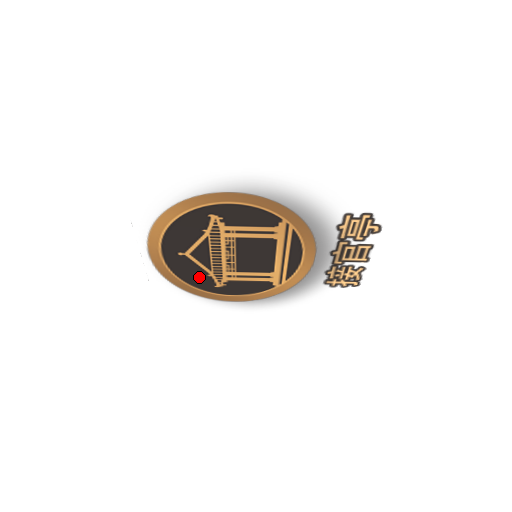
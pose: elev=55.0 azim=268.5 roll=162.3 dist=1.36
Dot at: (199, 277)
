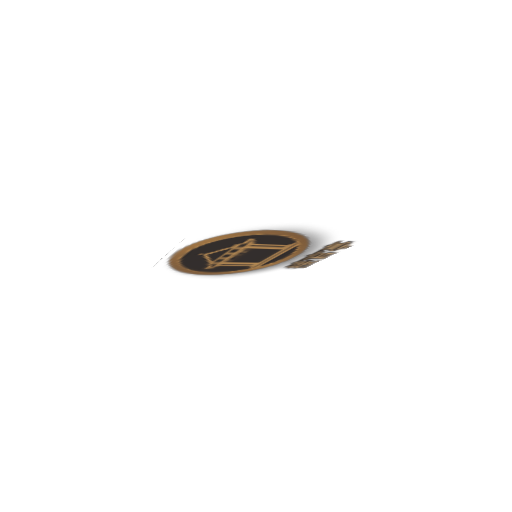
Dot at: (198, 264)
